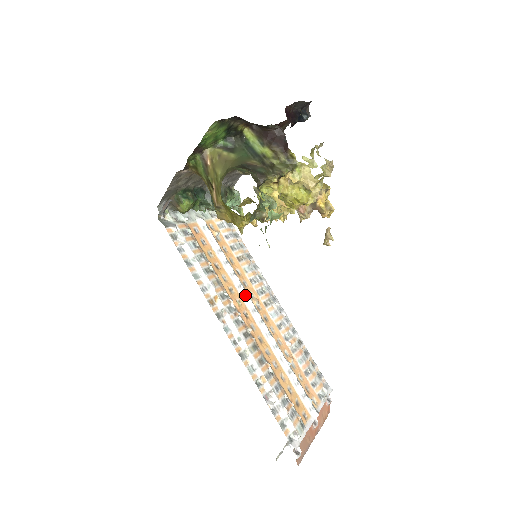
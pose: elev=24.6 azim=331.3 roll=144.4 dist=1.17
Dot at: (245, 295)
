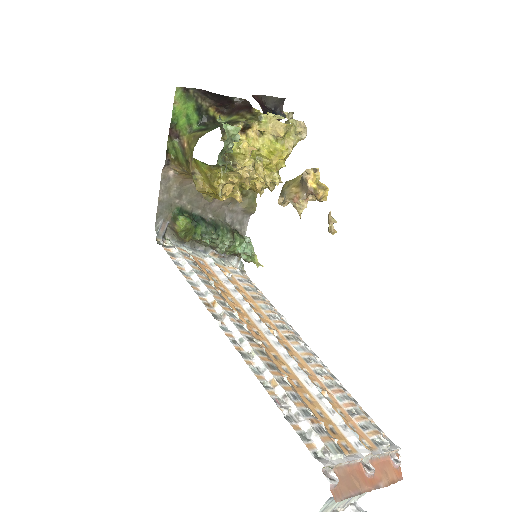
Dot at: (257, 318)
